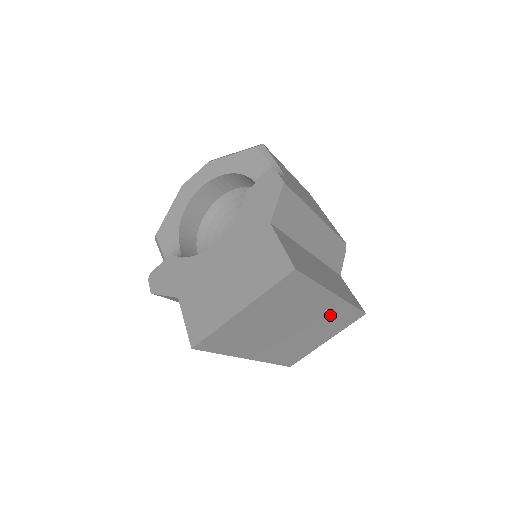
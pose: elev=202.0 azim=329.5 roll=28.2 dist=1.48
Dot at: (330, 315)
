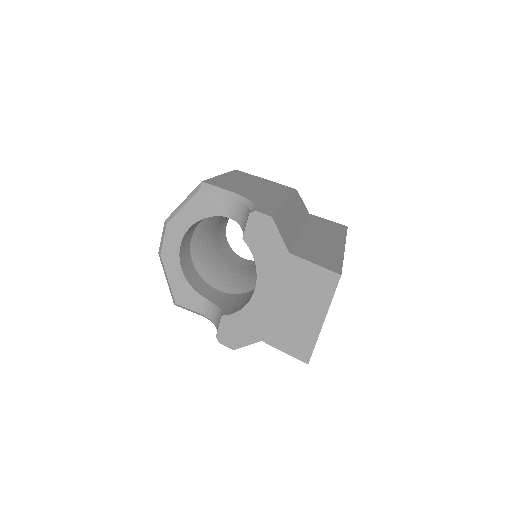
Dot at: occluded
